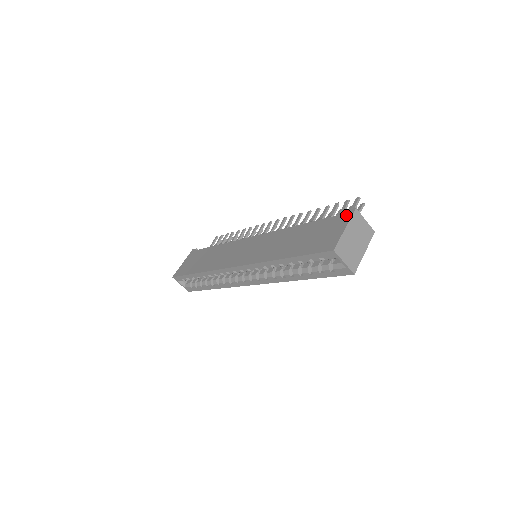
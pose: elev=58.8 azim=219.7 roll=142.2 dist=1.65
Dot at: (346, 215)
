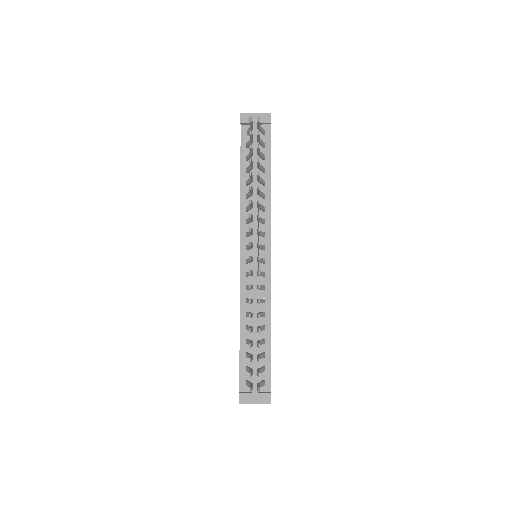
Dot at: occluded
